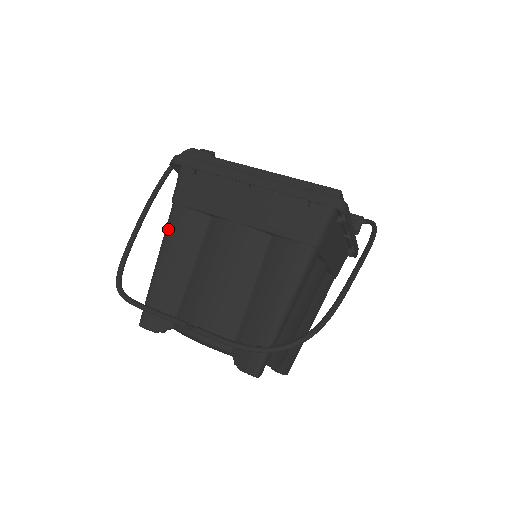
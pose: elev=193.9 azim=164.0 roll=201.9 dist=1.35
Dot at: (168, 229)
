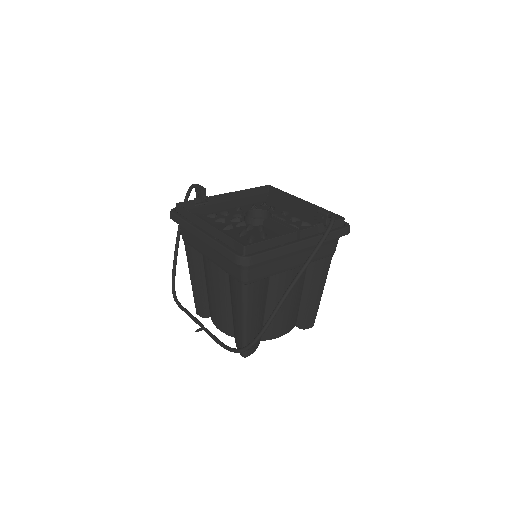
Dot at: (187, 258)
